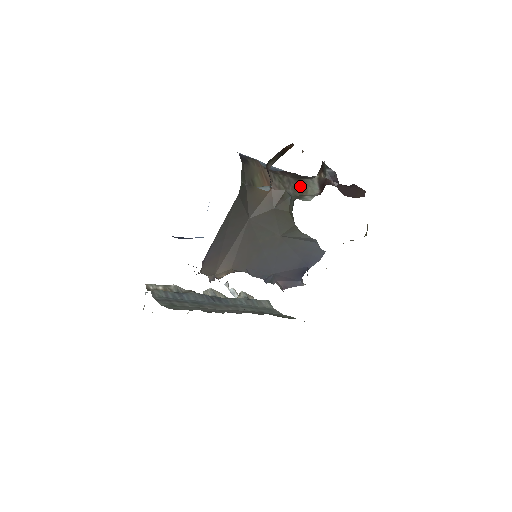
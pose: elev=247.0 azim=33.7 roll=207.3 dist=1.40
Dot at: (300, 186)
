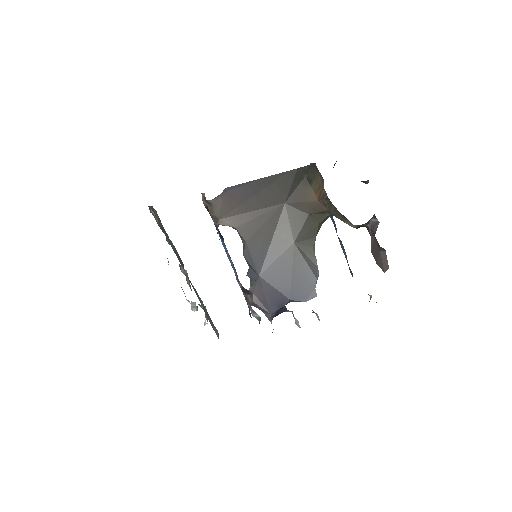
Dot at: (342, 216)
